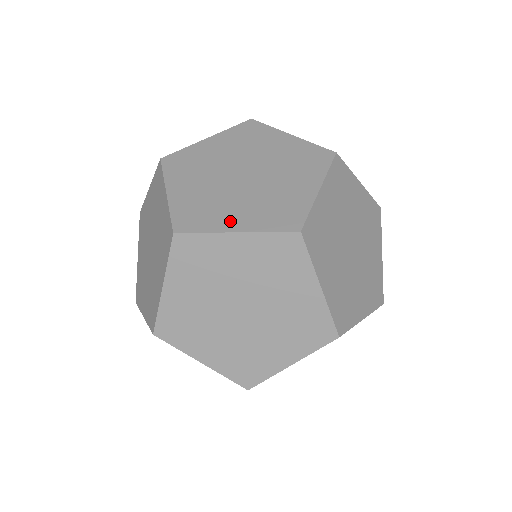
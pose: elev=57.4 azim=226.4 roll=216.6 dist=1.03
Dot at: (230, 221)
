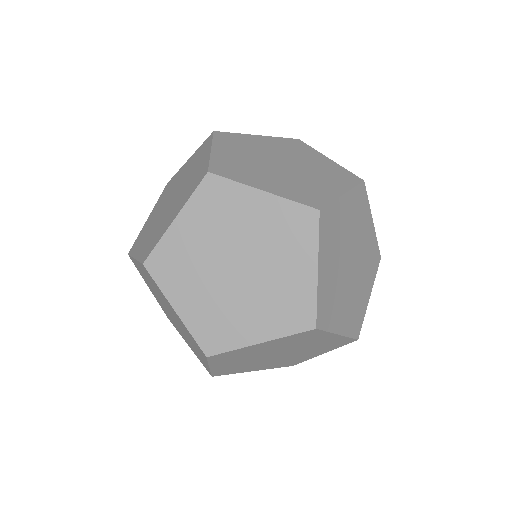
Dot at: (170, 220)
